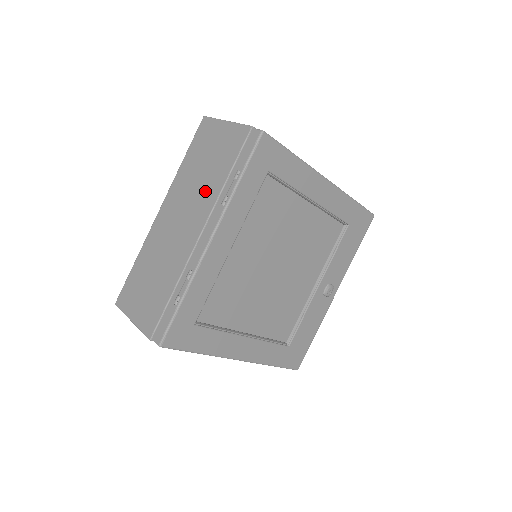
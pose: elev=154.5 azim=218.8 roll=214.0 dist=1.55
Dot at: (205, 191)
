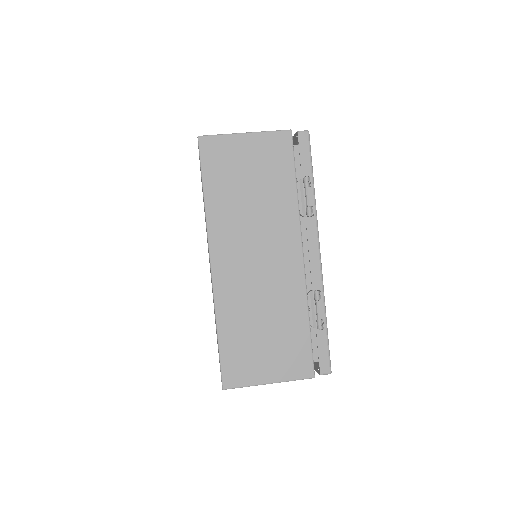
Dot at: (275, 213)
